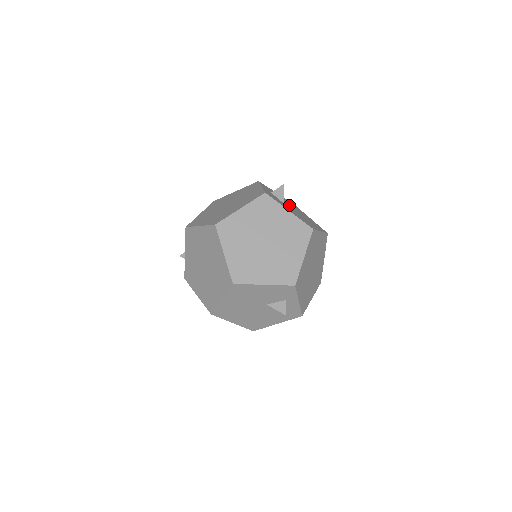
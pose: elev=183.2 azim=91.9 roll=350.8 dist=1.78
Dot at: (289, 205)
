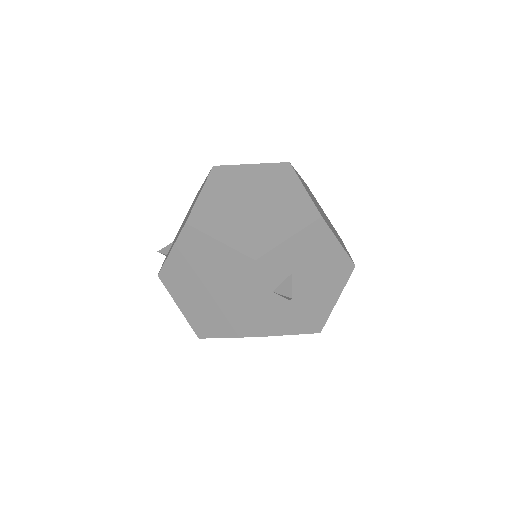
Dot at: (301, 278)
